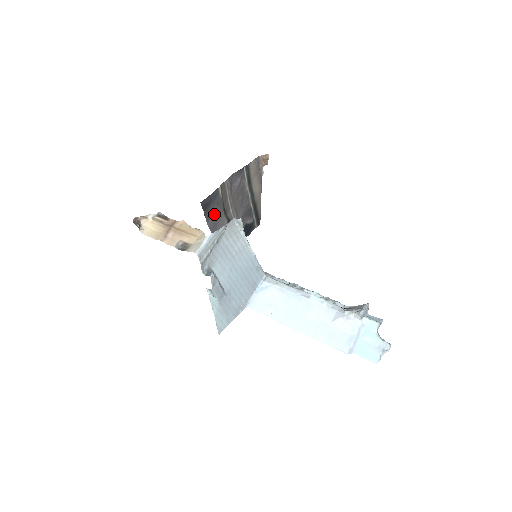
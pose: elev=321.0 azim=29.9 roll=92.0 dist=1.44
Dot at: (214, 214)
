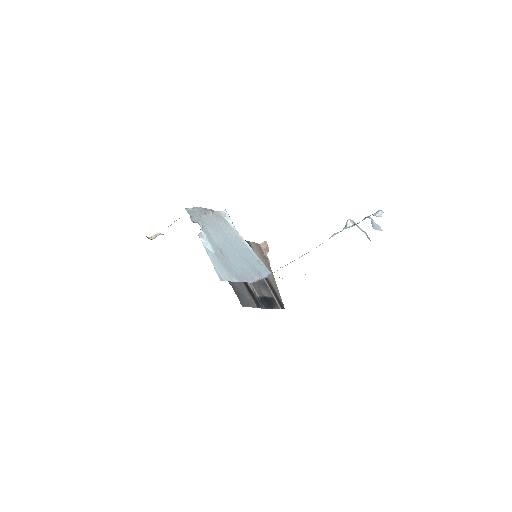
Dot at: occluded
